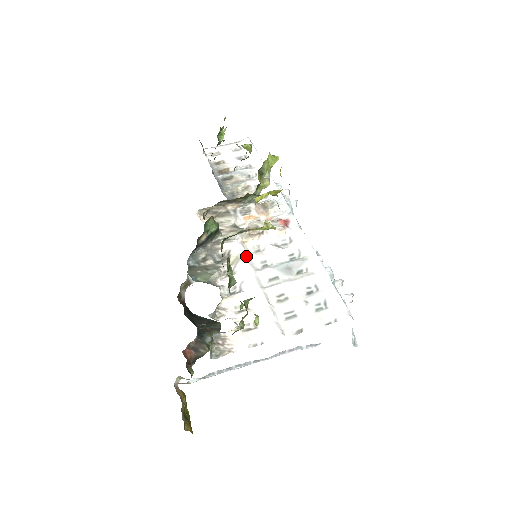
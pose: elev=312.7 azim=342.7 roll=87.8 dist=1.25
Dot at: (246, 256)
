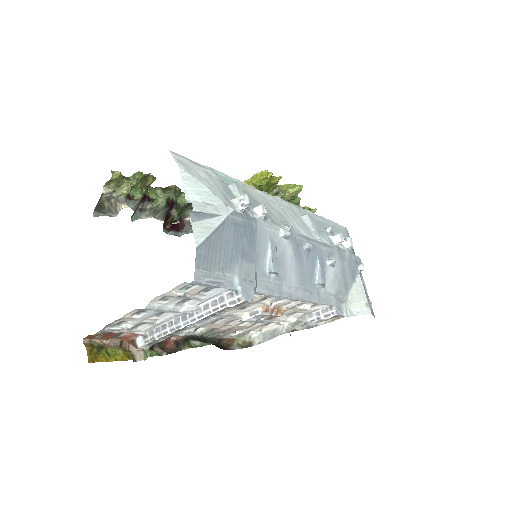
Dot at: occluded
